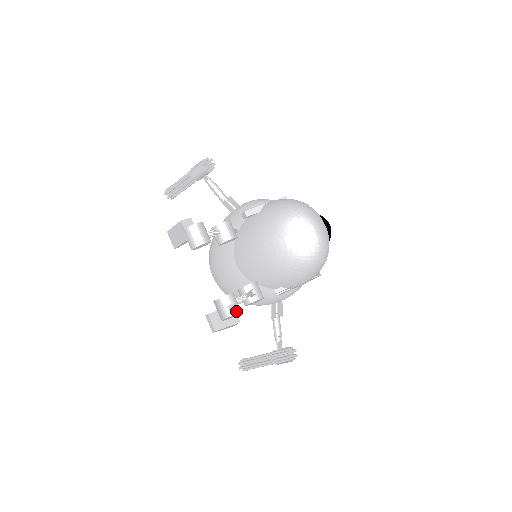
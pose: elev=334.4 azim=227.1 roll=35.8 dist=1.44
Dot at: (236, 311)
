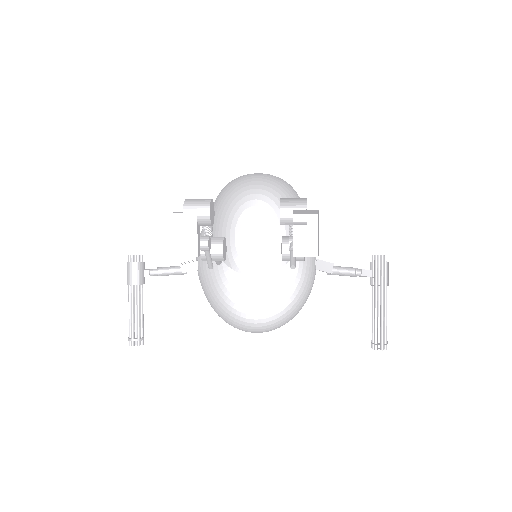
Dot at: (303, 216)
